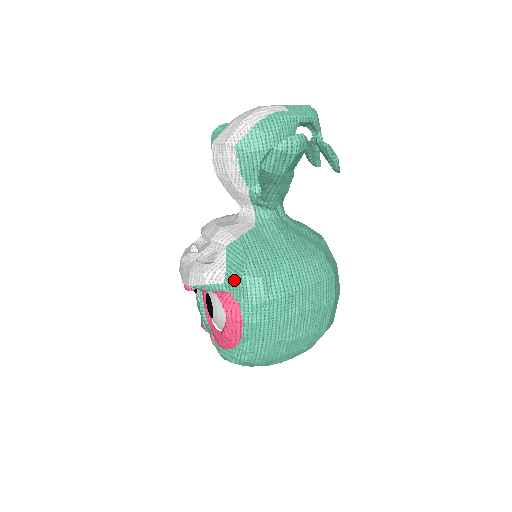
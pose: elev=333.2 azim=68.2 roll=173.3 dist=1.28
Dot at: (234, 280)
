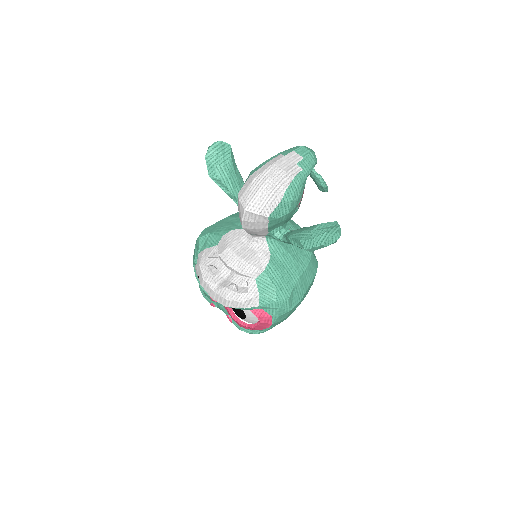
Dot at: (268, 304)
